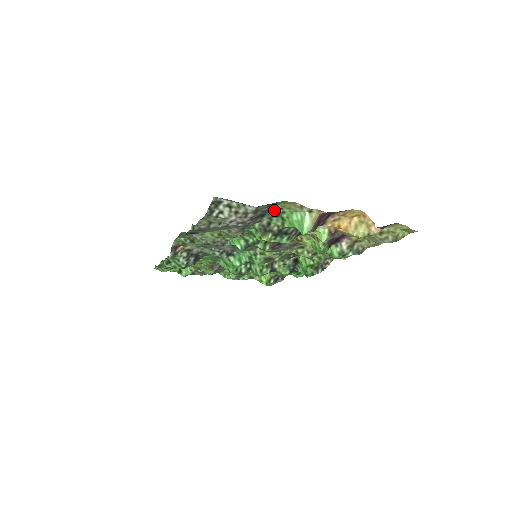
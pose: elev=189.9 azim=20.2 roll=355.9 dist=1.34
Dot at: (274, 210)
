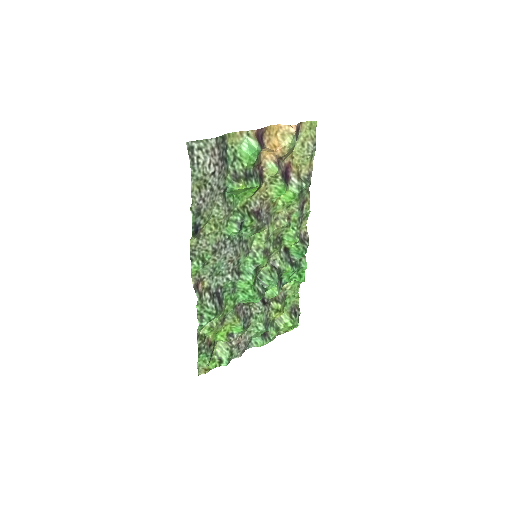
Dot at: (229, 152)
